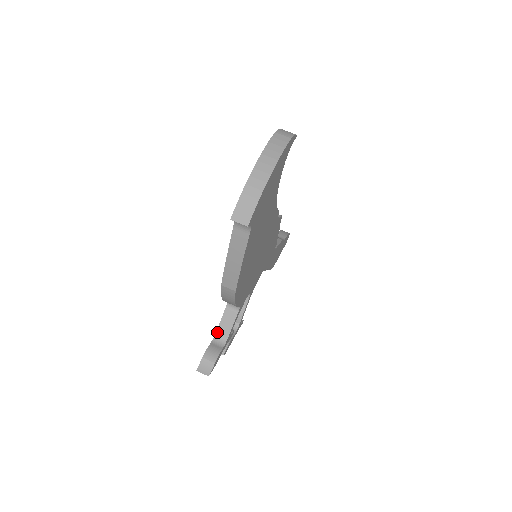
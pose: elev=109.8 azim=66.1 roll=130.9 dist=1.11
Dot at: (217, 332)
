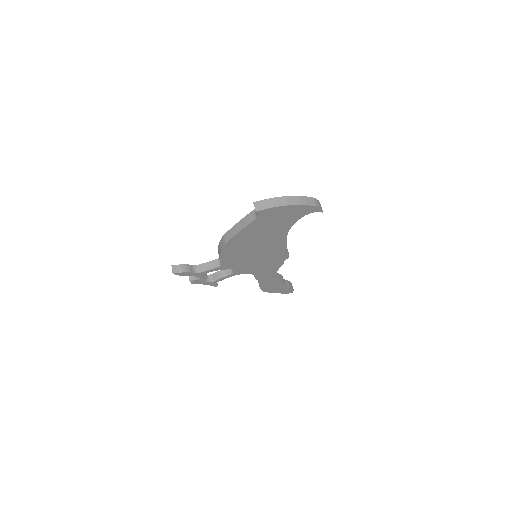
Dot at: (200, 265)
